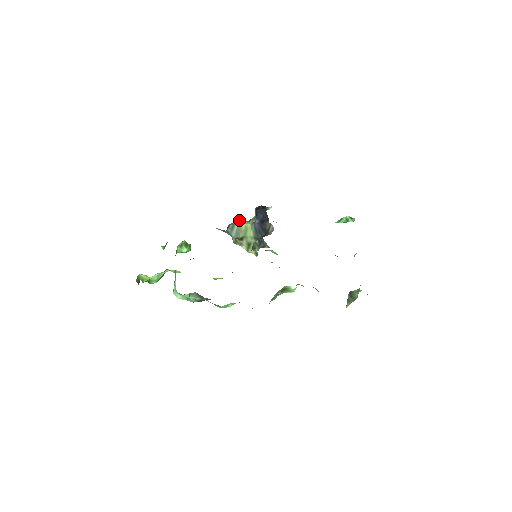
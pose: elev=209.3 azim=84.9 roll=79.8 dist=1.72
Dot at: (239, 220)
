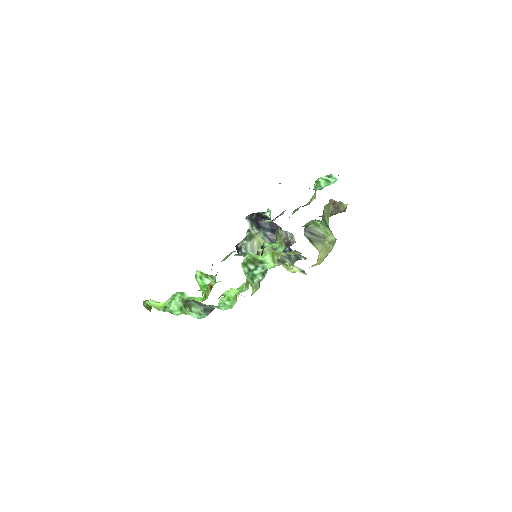
Dot at: (247, 238)
